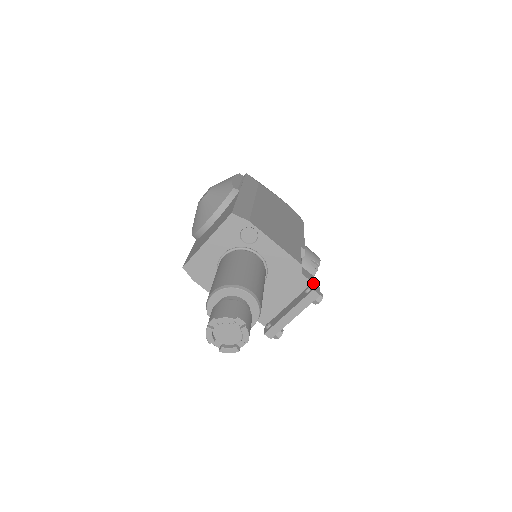
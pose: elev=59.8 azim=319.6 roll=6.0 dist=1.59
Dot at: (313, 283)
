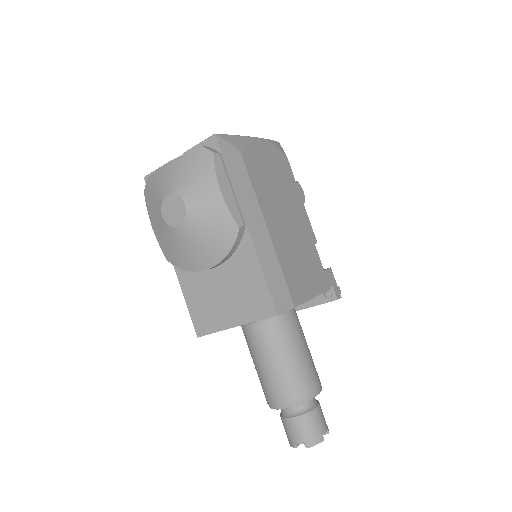
Dot at: (333, 286)
